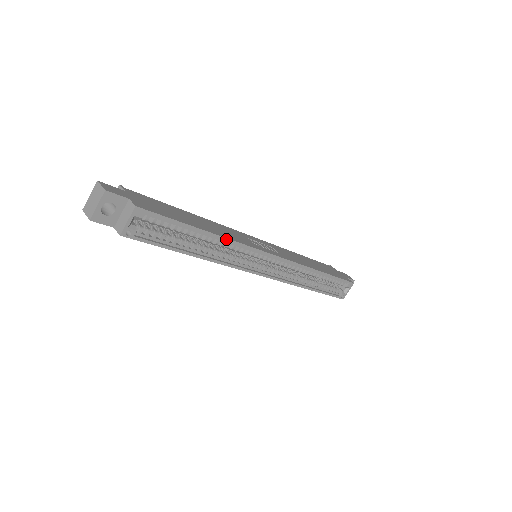
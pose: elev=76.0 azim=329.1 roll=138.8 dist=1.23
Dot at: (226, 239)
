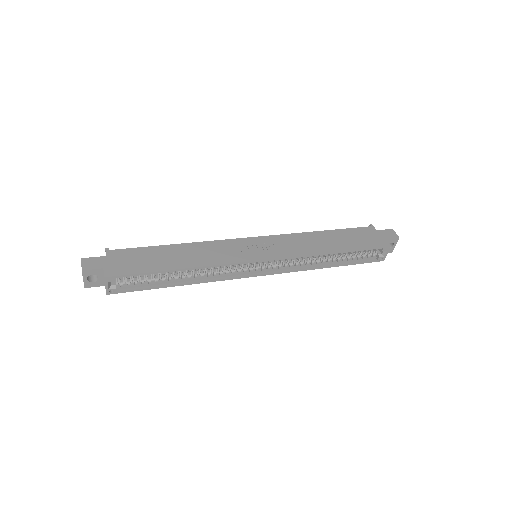
Dot at: (201, 267)
